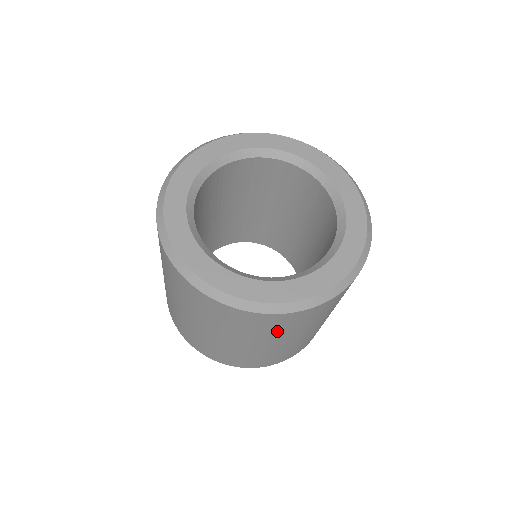
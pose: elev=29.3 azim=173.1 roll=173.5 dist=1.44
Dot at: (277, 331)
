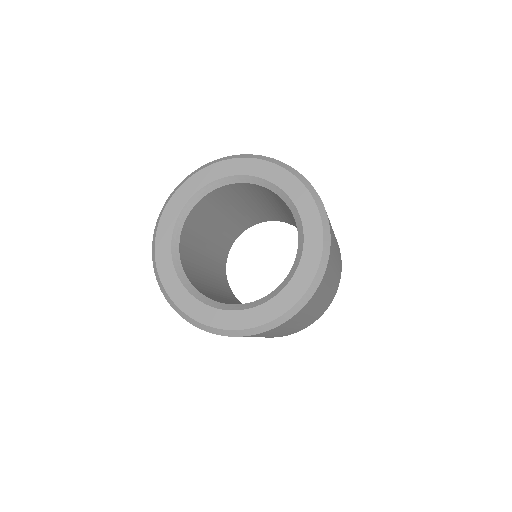
Dot at: occluded
